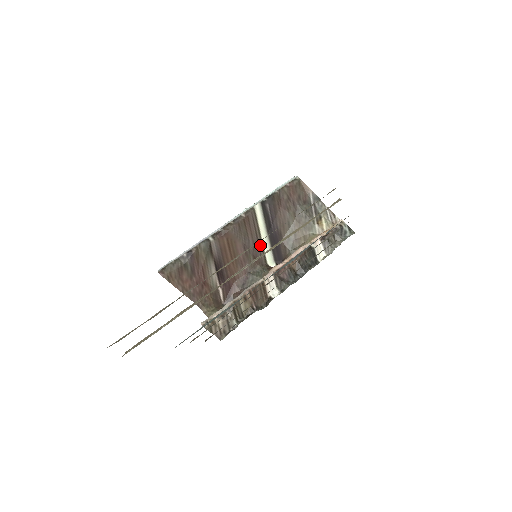
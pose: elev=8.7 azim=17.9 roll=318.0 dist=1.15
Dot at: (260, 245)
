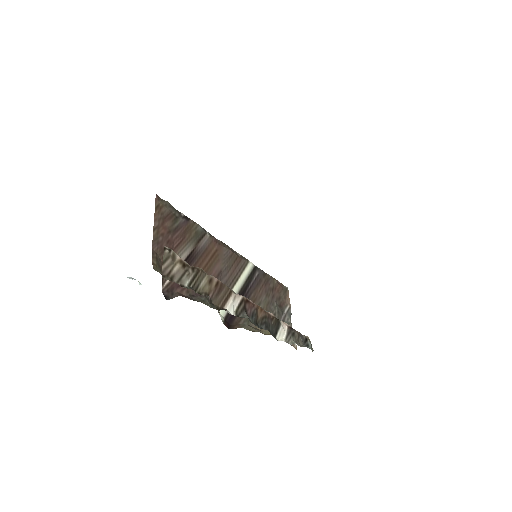
Dot at: occluded
